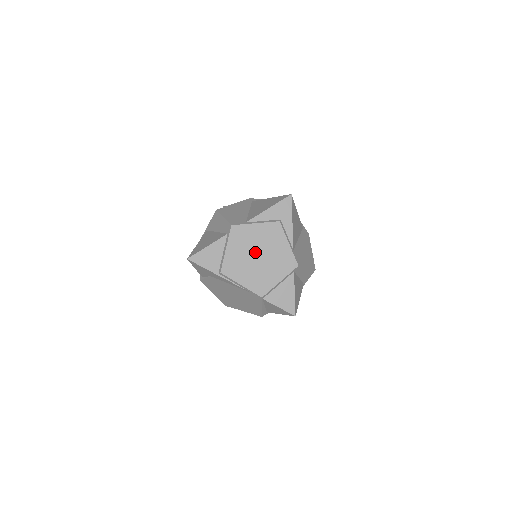
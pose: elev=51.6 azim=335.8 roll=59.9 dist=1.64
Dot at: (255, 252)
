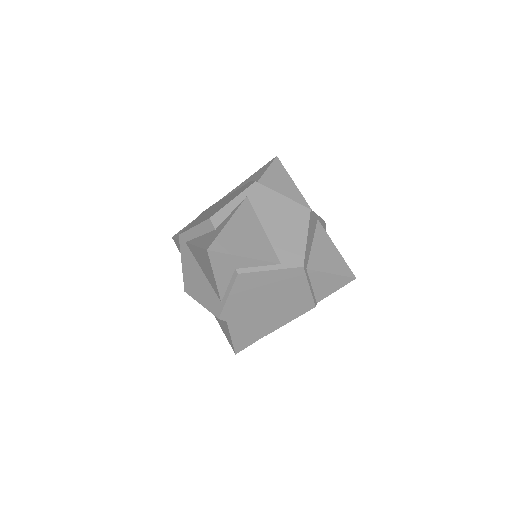
Dot at: (262, 304)
